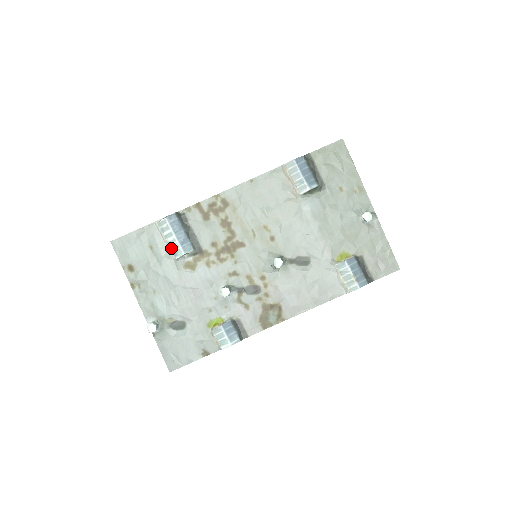
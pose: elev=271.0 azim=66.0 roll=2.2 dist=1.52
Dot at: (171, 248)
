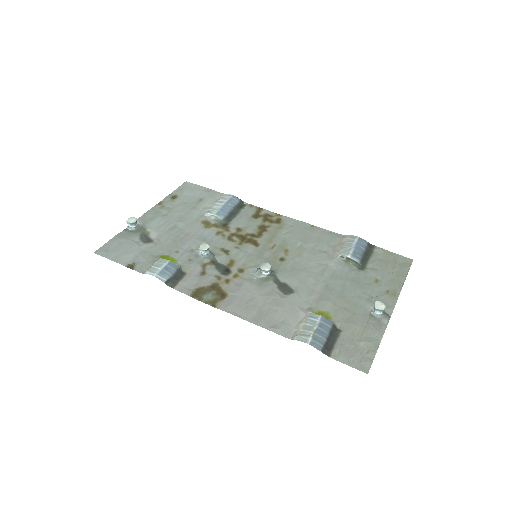
Dot at: (211, 207)
